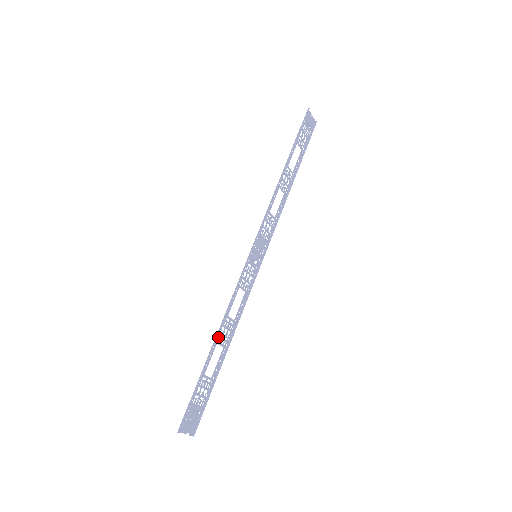
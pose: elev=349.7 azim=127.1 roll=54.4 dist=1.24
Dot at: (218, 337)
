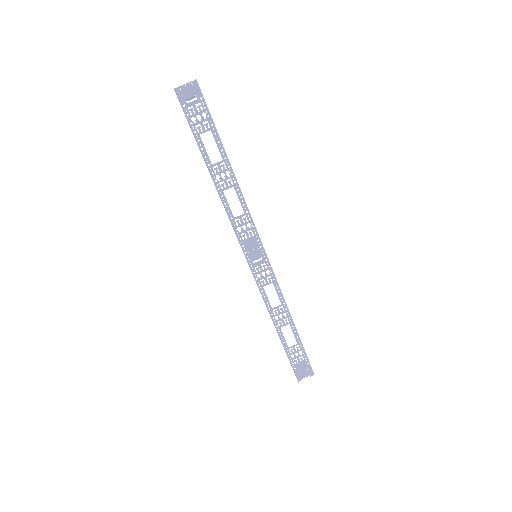
Dot at: (277, 324)
